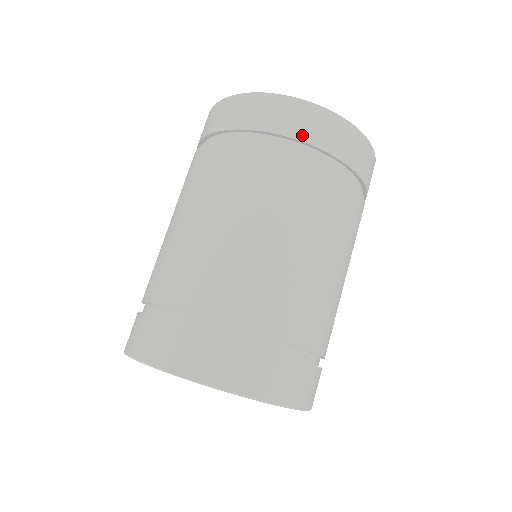
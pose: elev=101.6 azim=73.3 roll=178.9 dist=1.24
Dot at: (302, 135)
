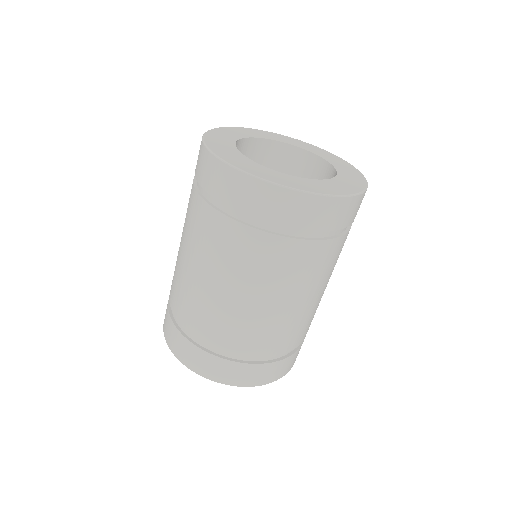
Dot at: (285, 222)
